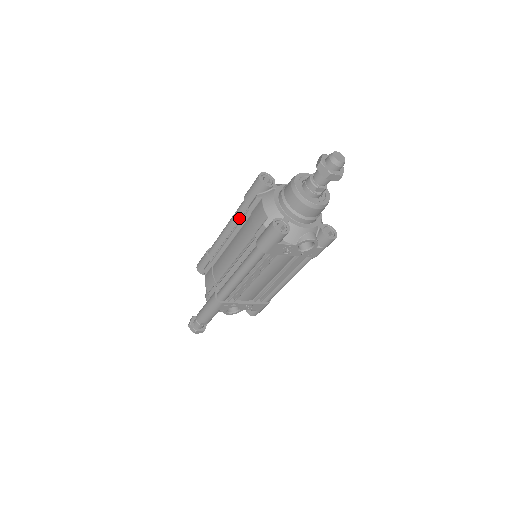
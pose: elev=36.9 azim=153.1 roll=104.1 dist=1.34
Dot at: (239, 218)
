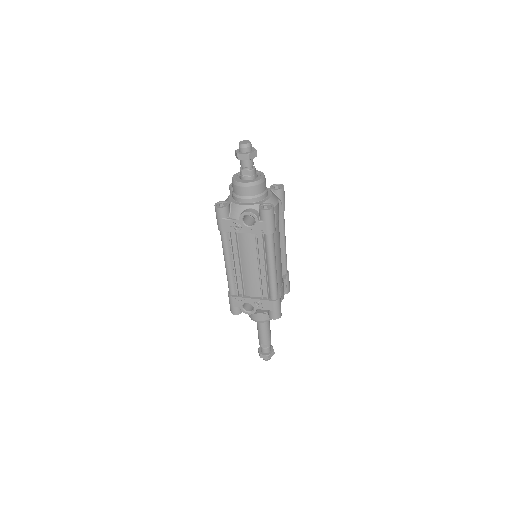
Dot at: occluded
